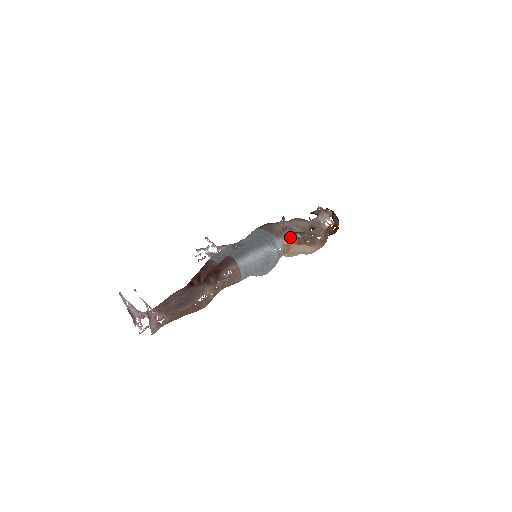
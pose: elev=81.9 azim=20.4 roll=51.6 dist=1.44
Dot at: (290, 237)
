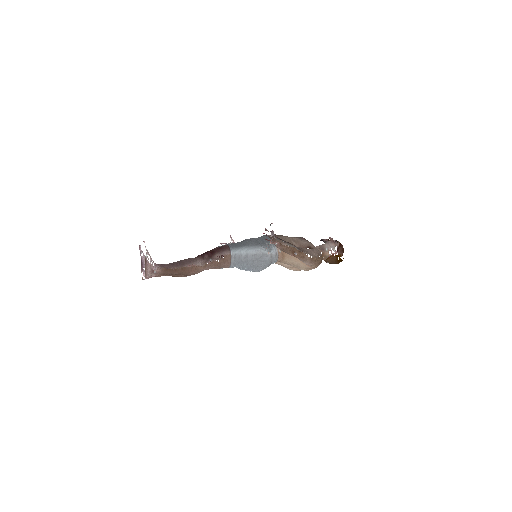
Dot at: (271, 239)
